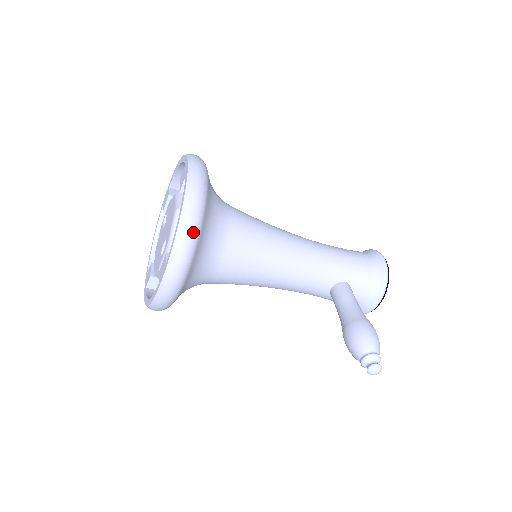
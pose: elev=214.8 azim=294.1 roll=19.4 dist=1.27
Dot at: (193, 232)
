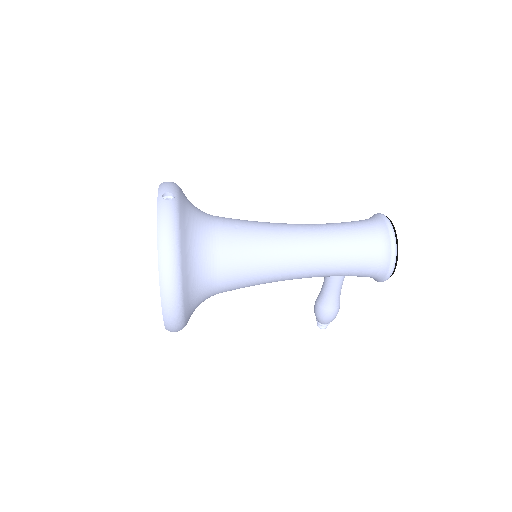
Dot at: occluded
